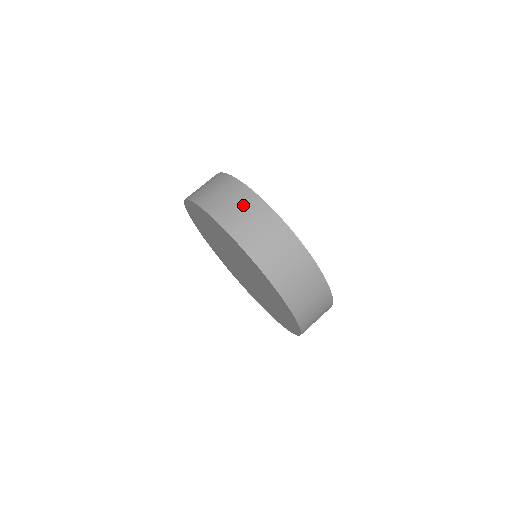
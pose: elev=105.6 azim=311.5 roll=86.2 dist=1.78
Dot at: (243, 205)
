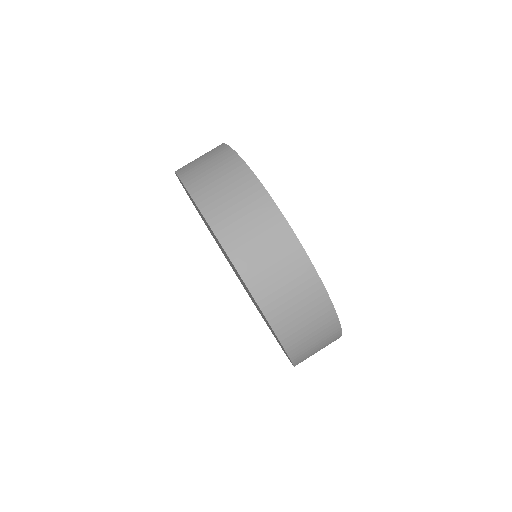
Dot at: (215, 162)
